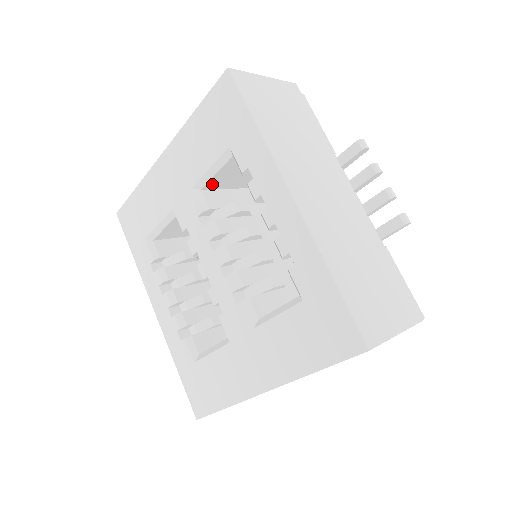
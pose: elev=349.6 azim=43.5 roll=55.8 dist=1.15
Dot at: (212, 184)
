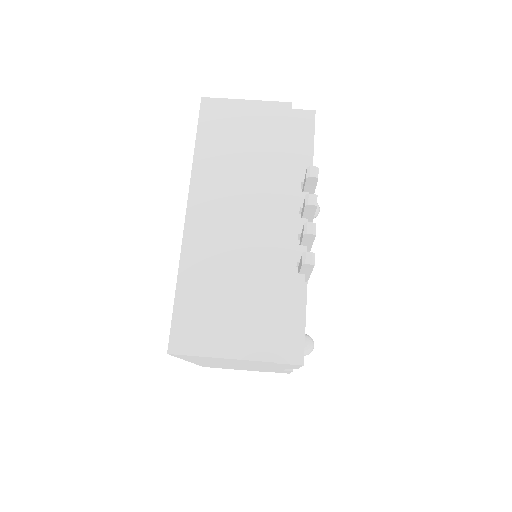
Dot at: occluded
